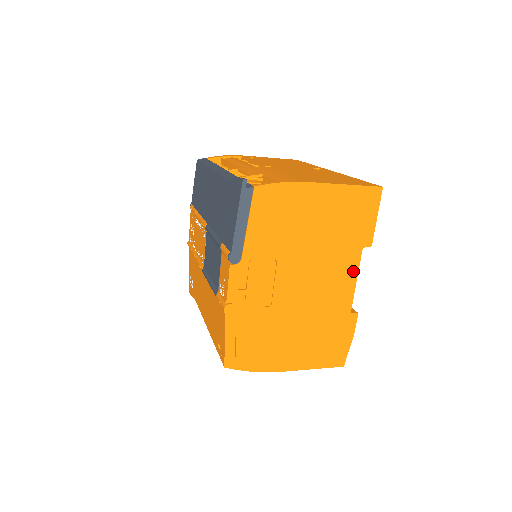
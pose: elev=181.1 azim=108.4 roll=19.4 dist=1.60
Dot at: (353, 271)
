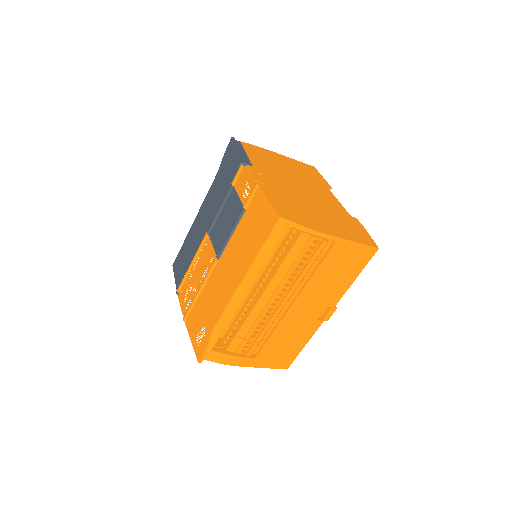
Dot at: (331, 195)
